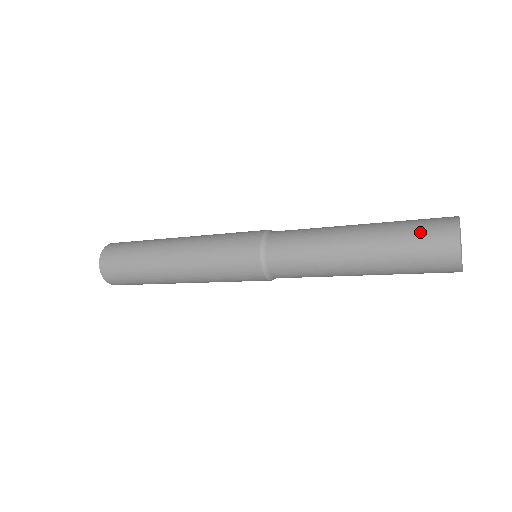
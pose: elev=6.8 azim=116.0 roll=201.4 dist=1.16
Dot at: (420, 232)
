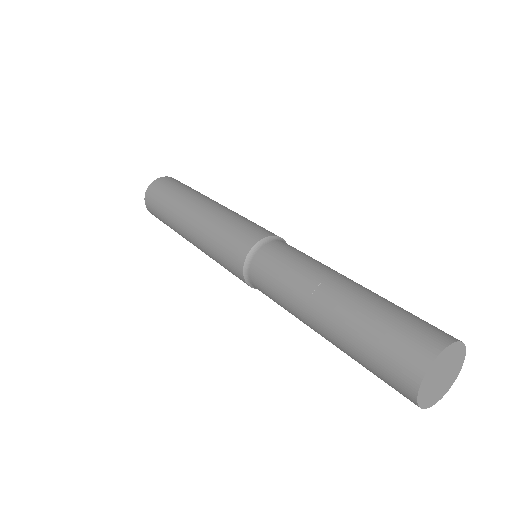
Dot at: (378, 359)
